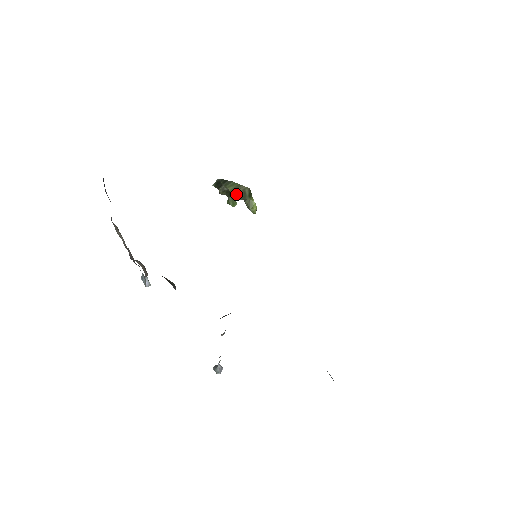
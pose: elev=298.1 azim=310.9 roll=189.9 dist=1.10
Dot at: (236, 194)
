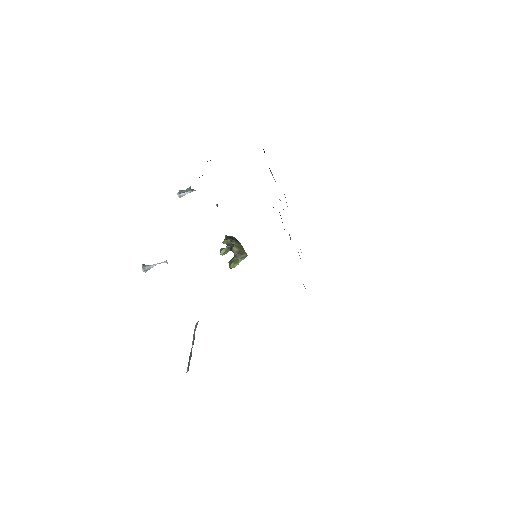
Dot at: (237, 249)
